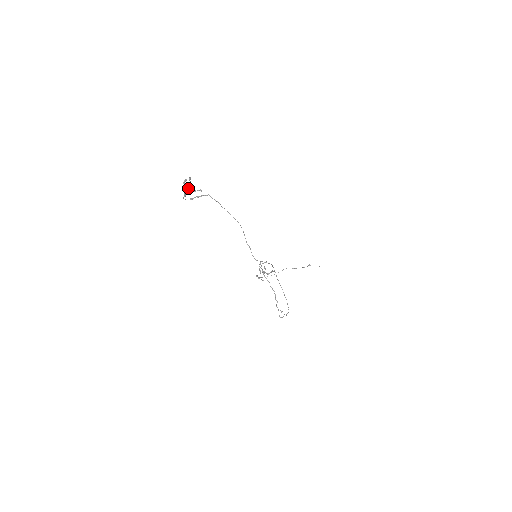
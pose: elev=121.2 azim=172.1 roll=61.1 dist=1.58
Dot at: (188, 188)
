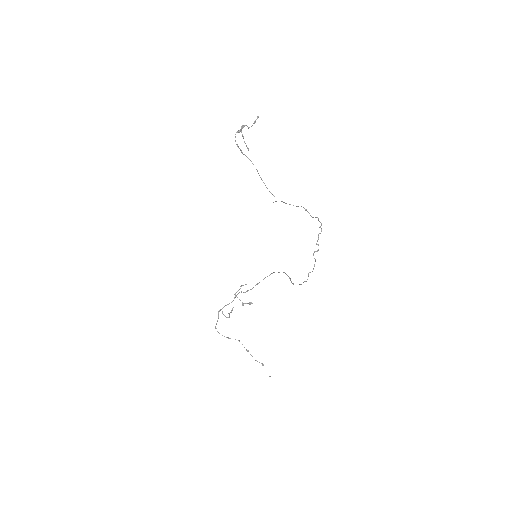
Dot at: (242, 134)
